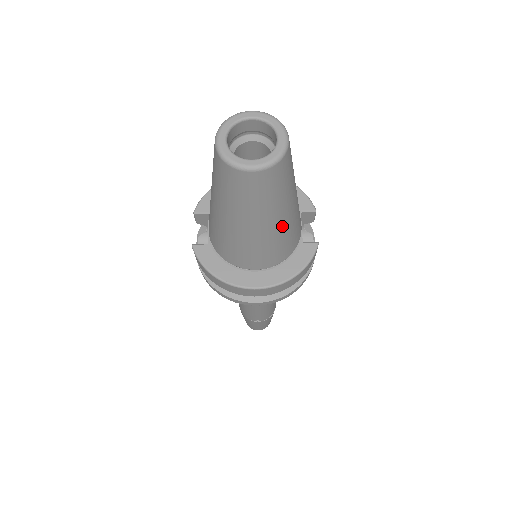
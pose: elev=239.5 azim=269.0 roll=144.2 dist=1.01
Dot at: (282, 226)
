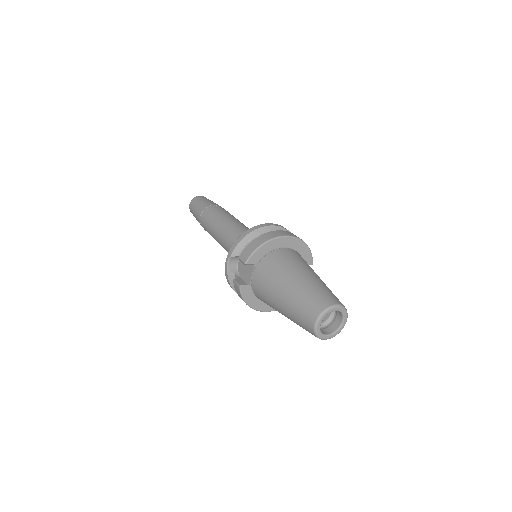
Dot at: occluded
